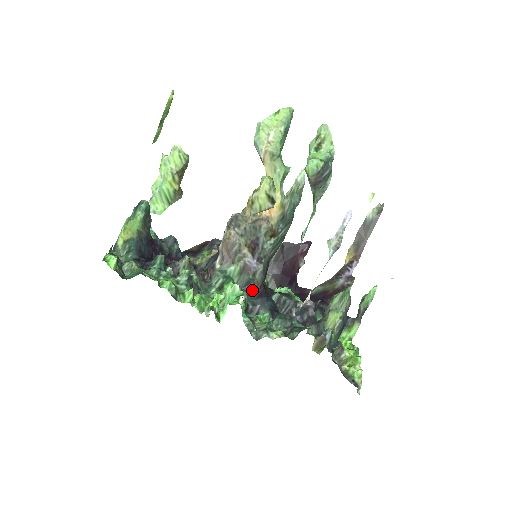
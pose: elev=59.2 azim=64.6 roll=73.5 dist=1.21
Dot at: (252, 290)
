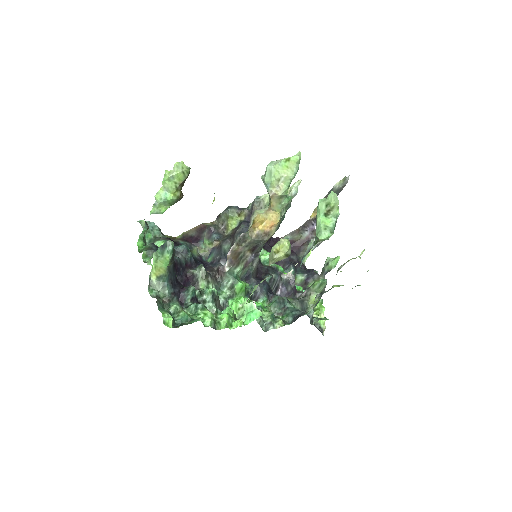
Dot at: (251, 277)
